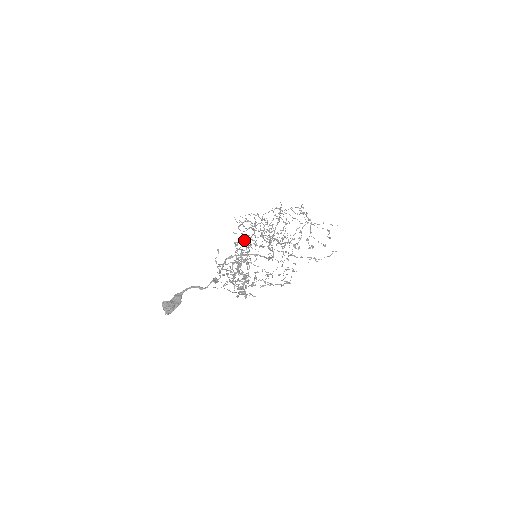
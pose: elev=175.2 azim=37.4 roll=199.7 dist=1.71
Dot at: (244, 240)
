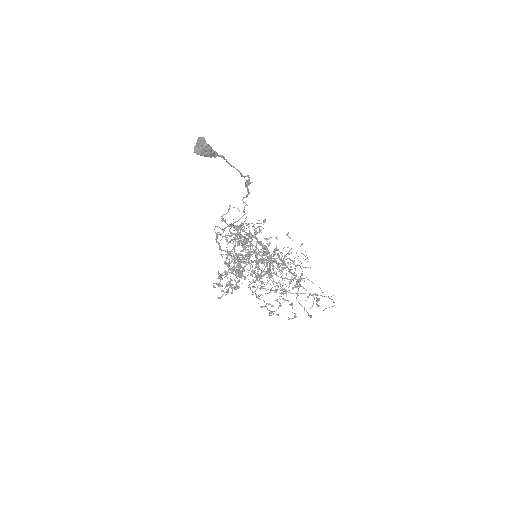
Dot at: (235, 254)
